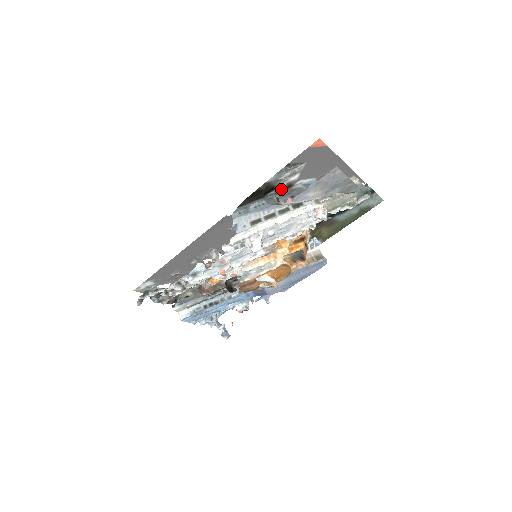
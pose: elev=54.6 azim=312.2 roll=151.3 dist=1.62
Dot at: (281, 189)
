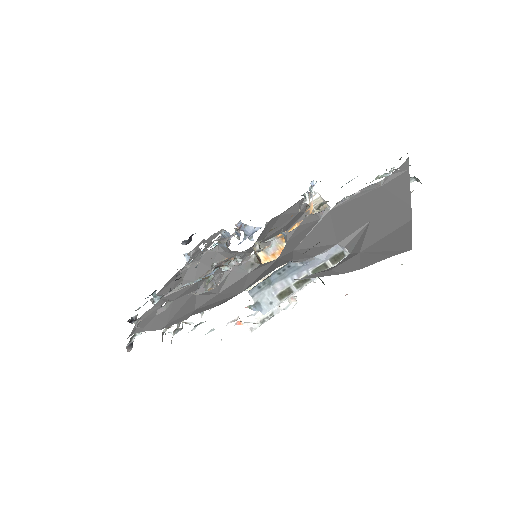
Dot at: occluded
